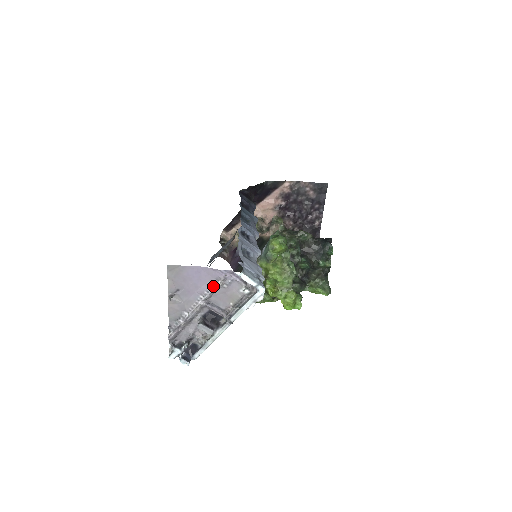
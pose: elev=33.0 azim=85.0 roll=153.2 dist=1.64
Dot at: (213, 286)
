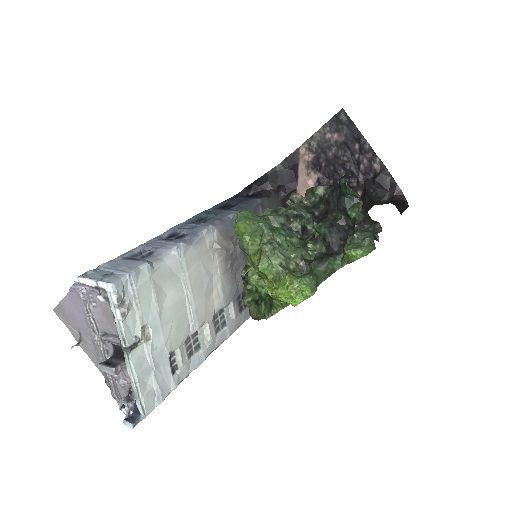
Dot at: (86, 311)
